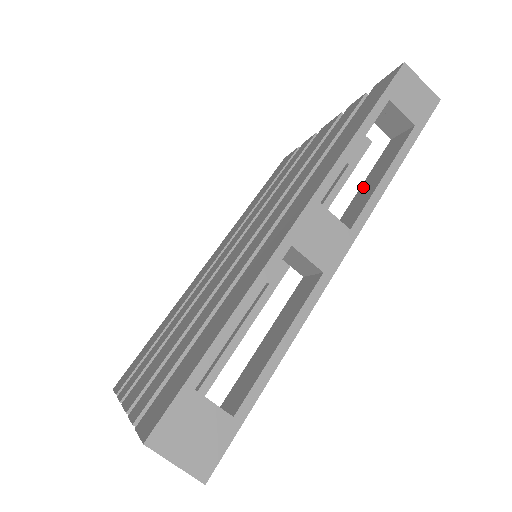
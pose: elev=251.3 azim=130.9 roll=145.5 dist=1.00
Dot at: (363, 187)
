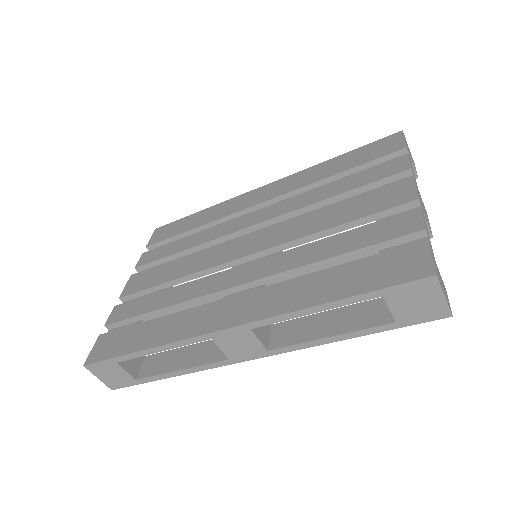
Dot at: (323, 316)
